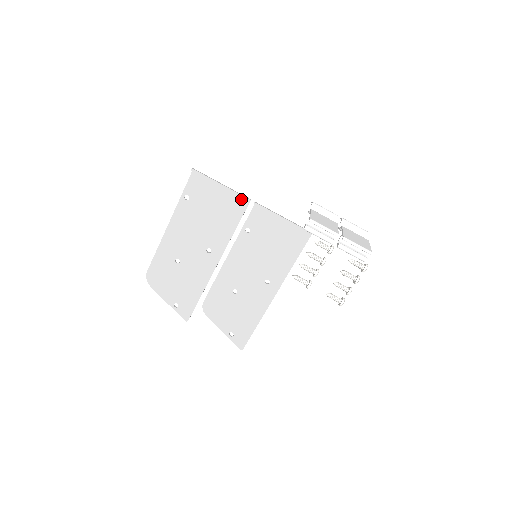
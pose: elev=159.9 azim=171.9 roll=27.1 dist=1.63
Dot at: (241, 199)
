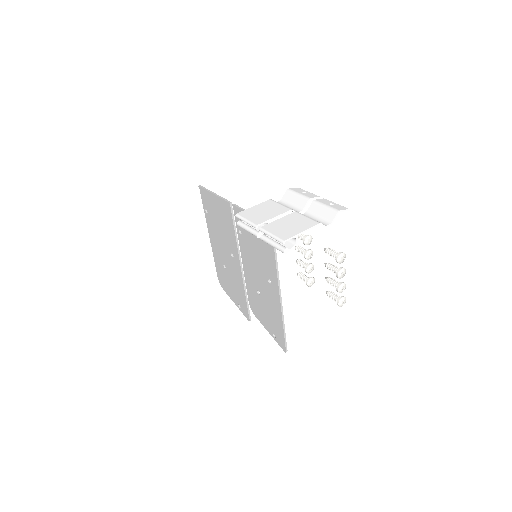
Dot at: (226, 204)
